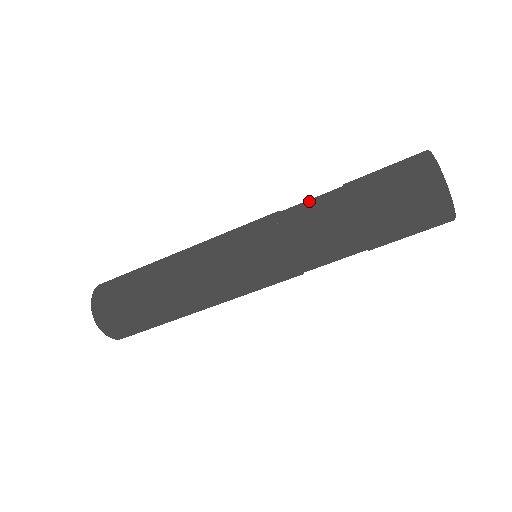
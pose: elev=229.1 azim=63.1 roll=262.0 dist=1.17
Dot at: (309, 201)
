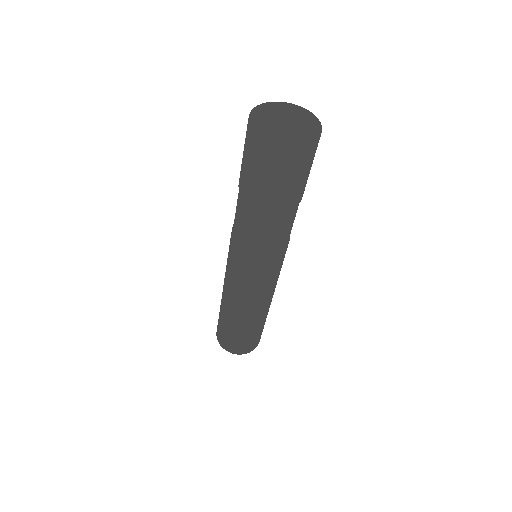
Dot at: occluded
